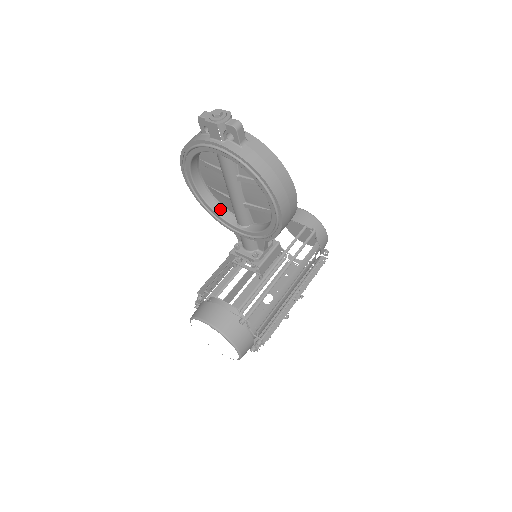
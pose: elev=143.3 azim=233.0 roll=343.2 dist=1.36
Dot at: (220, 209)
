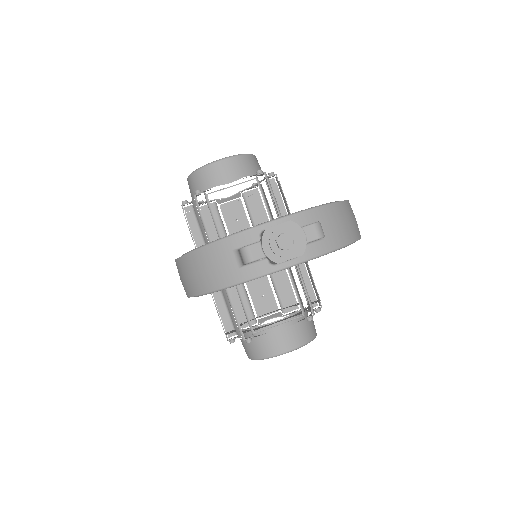
Dot at: occluded
